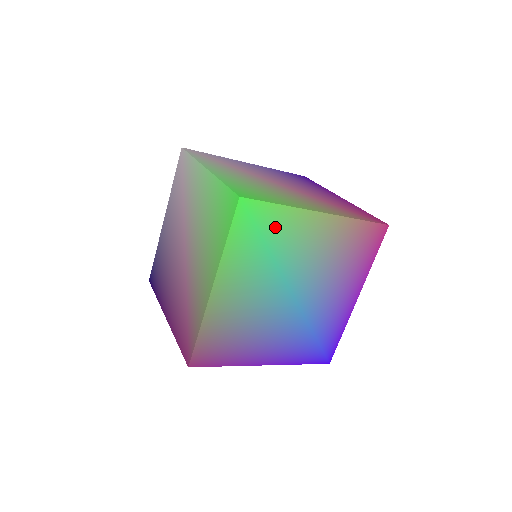
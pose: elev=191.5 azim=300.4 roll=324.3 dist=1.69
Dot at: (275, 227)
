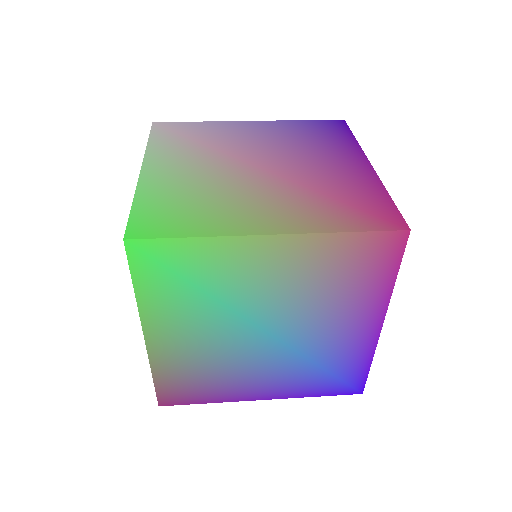
Dot at: (199, 264)
